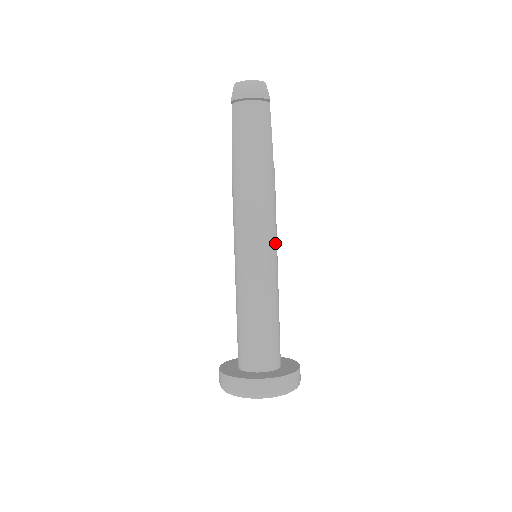
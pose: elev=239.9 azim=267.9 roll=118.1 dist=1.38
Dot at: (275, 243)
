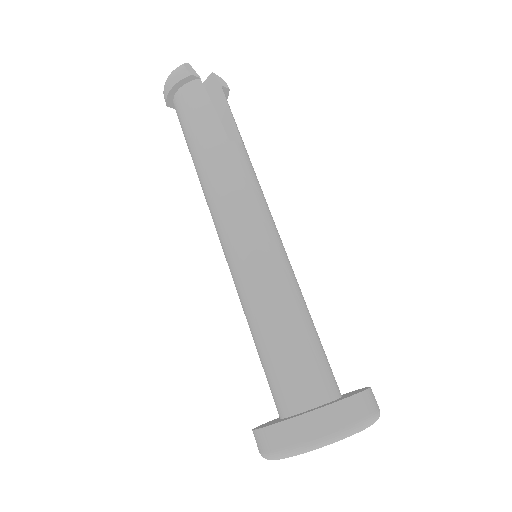
Dot at: (259, 228)
